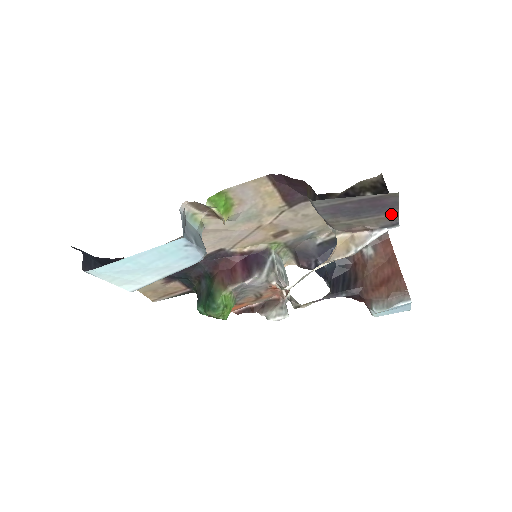
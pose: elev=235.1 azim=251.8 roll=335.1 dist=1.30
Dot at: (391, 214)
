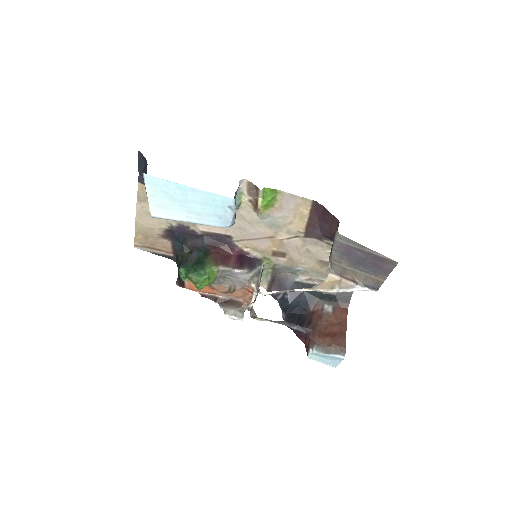
Dot at: (379, 278)
